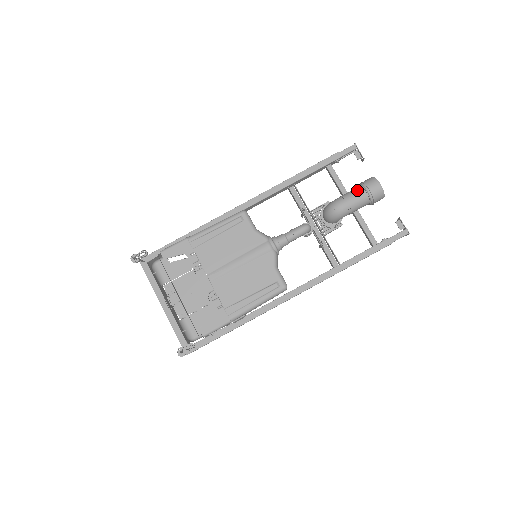
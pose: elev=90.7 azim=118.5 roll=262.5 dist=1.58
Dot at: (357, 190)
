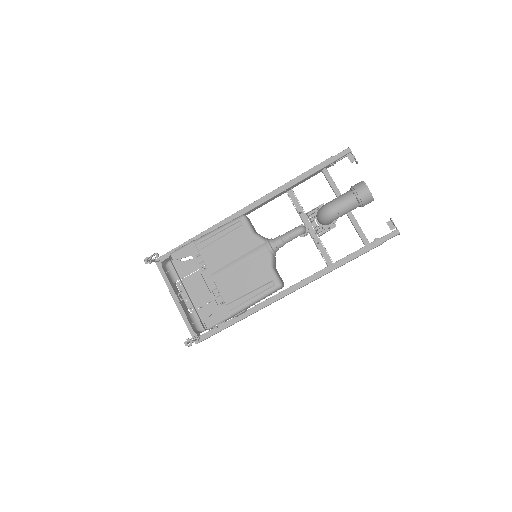
Dot at: (347, 194)
